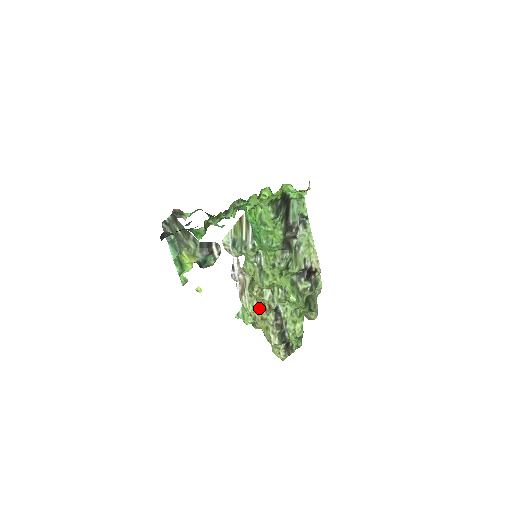
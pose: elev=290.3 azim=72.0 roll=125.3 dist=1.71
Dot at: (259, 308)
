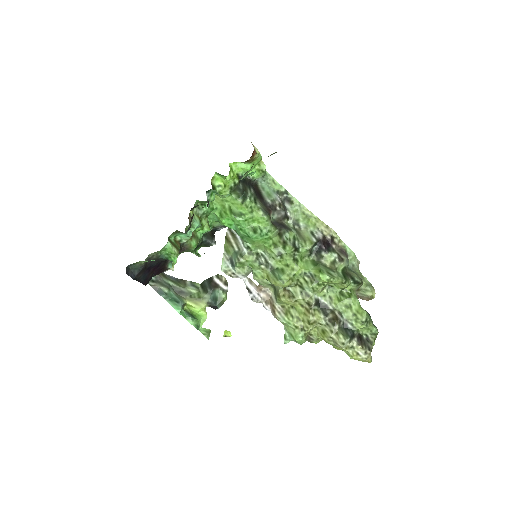
Dot at: (300, 314)
